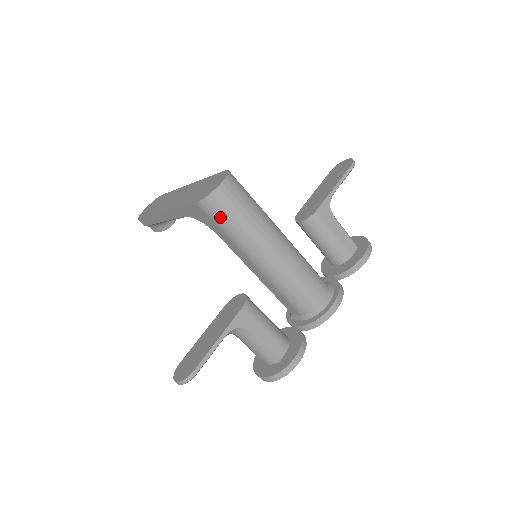
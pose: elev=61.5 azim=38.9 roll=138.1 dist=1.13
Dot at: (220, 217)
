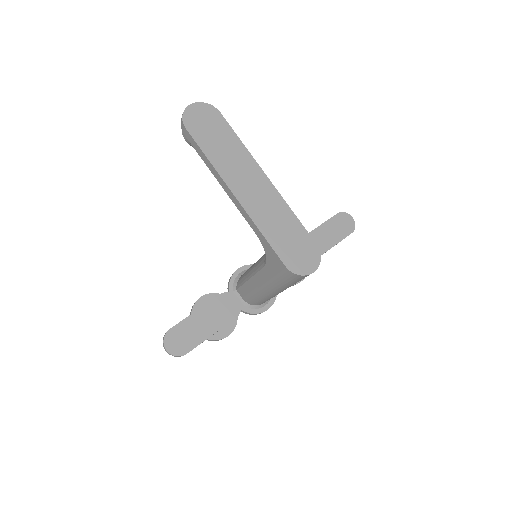
Dot at: (287, 279)
